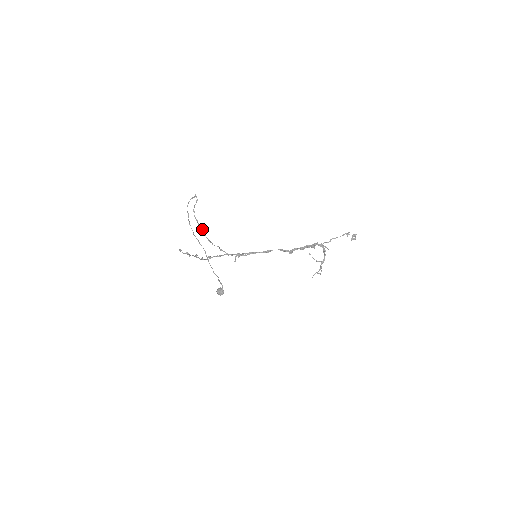
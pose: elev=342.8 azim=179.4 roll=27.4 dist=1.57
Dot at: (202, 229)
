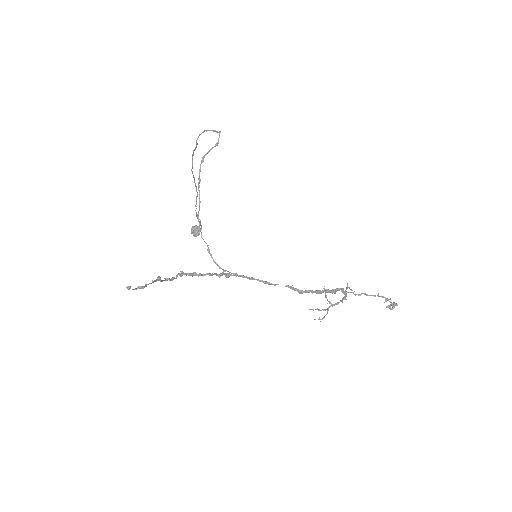
Dot at: (199, 201)
